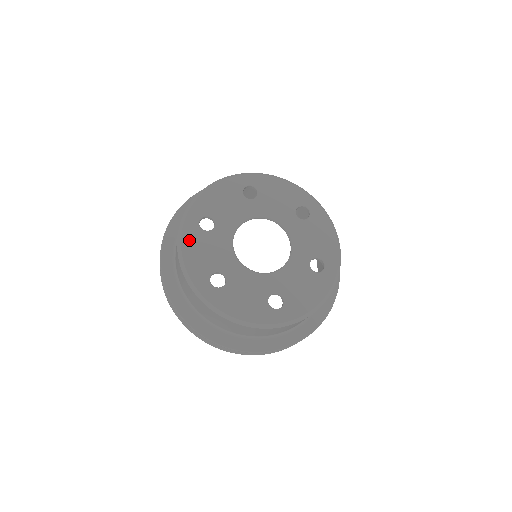
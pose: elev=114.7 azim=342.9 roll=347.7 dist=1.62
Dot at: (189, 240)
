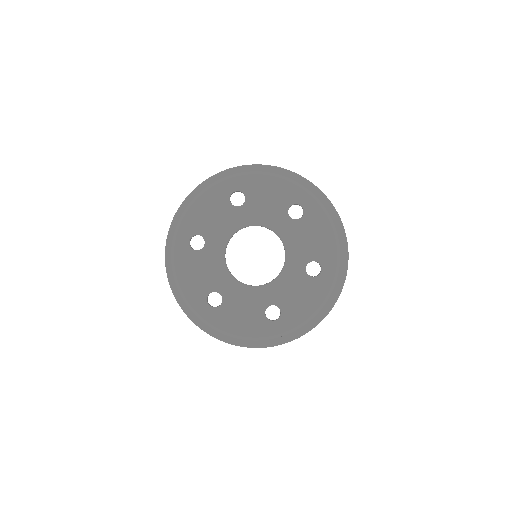
Dot at: (212, 196)
